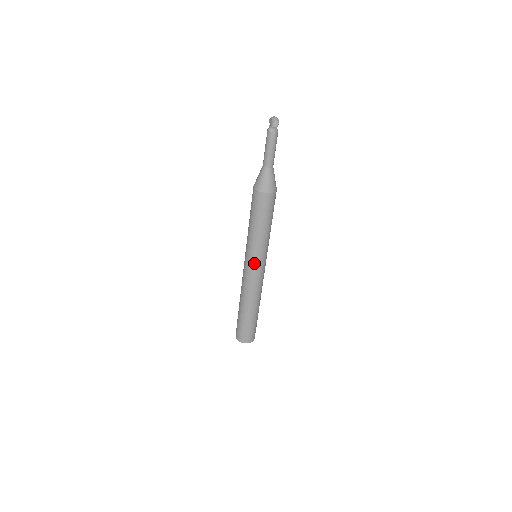
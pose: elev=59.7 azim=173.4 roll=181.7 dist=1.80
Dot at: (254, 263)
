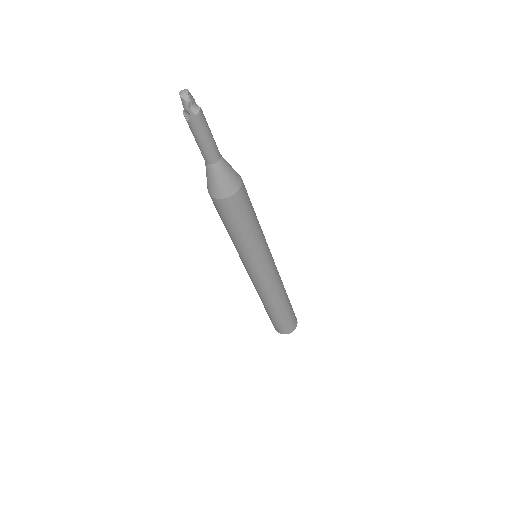
Dot at: (246, 267)
